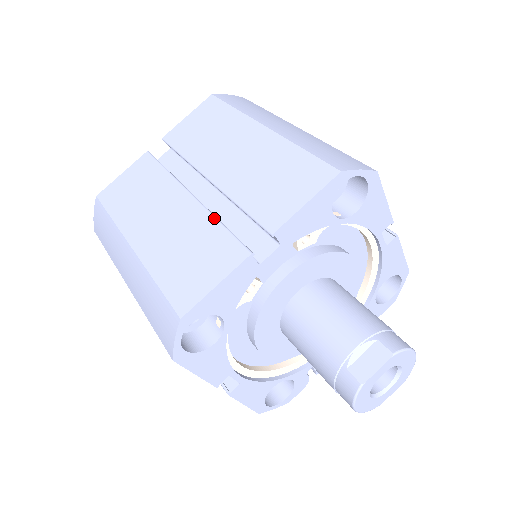
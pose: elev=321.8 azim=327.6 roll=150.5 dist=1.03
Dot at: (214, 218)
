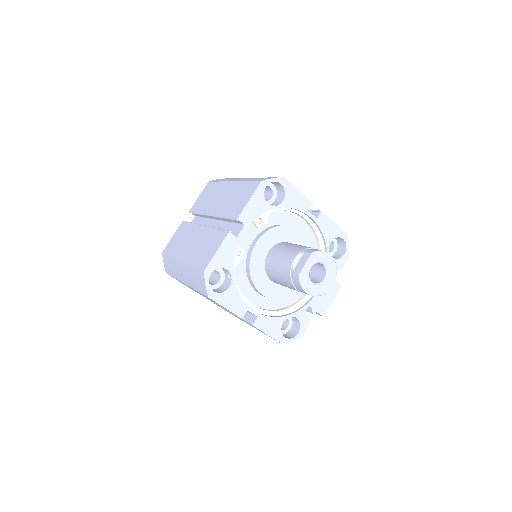
Dot at: (214, 228)
